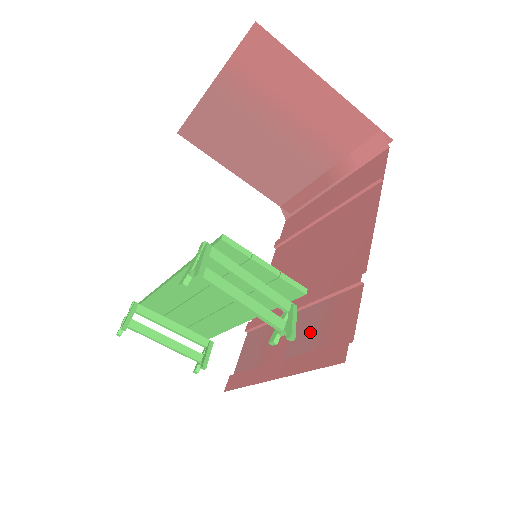
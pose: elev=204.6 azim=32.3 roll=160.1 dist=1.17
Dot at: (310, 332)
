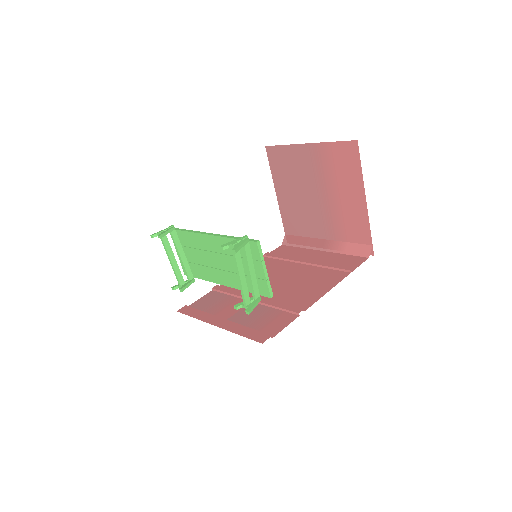
Dot at: (253, 317)
